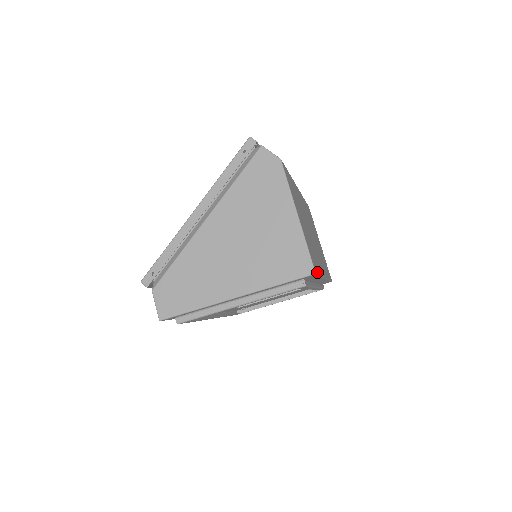
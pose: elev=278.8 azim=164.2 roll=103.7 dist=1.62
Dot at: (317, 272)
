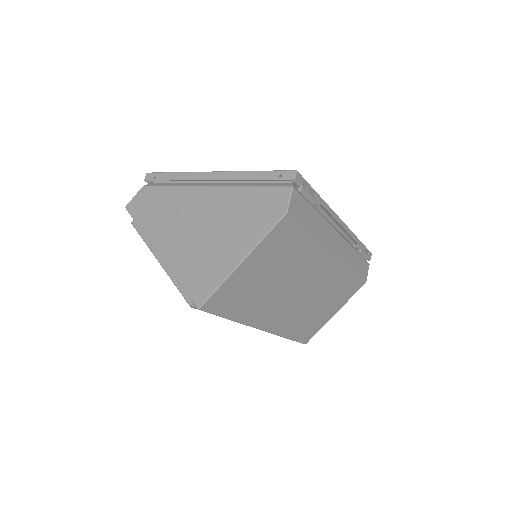
Dot at: (214, 312)
